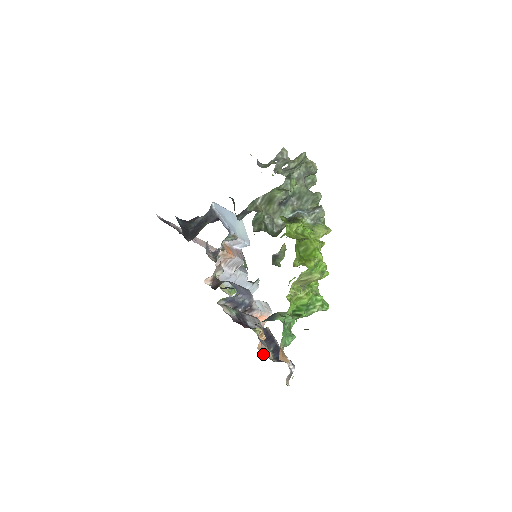
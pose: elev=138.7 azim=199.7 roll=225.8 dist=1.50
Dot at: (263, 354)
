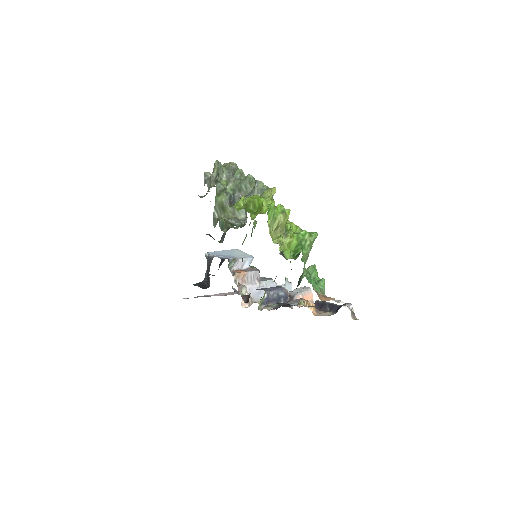
Dot at: occluded
